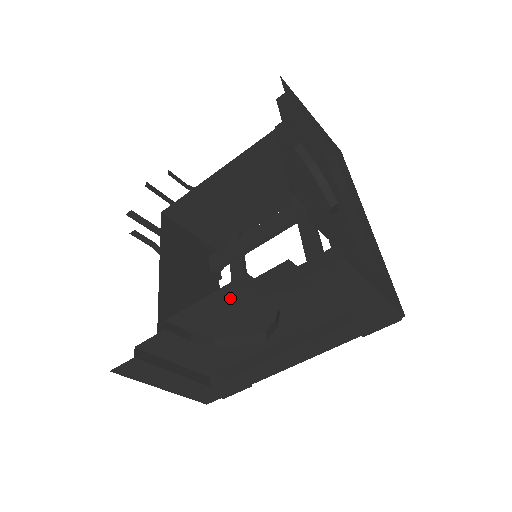
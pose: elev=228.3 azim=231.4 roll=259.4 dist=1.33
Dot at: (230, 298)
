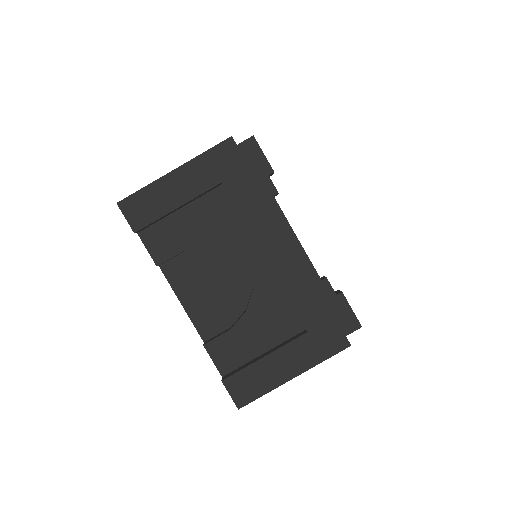
Dot at: occluded
